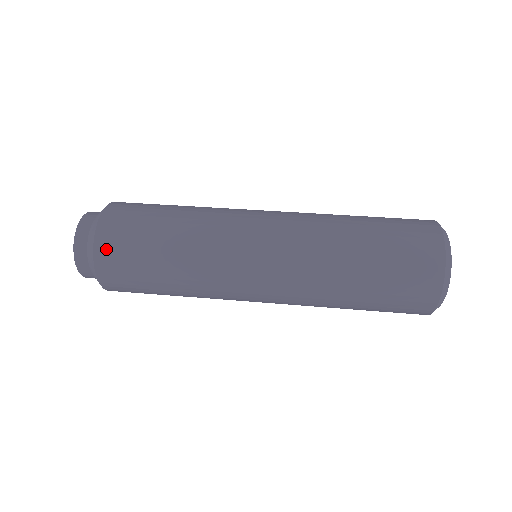
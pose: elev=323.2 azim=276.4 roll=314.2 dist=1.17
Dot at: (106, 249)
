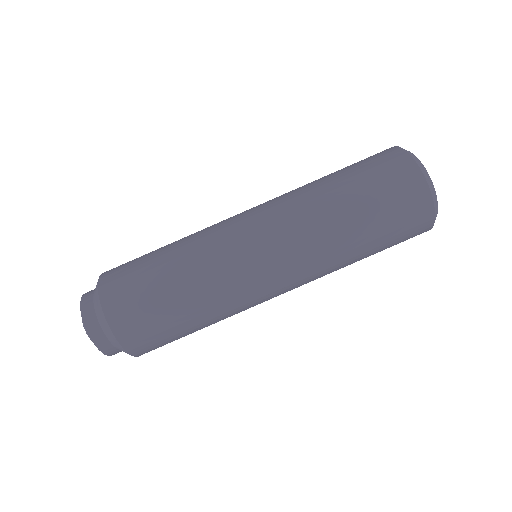
Dot at: (132, 339)
